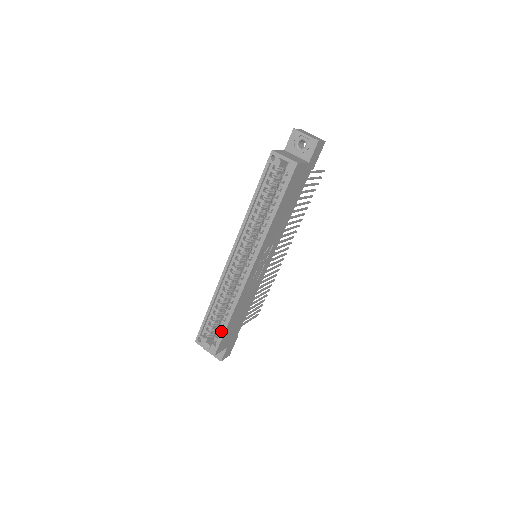
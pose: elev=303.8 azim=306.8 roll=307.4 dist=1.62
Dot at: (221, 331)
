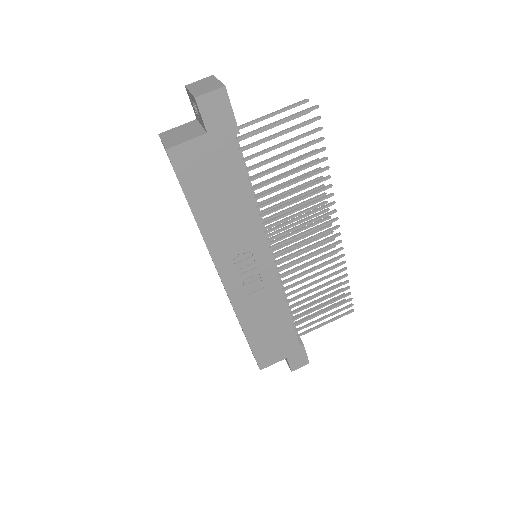
Dot at: occluded
